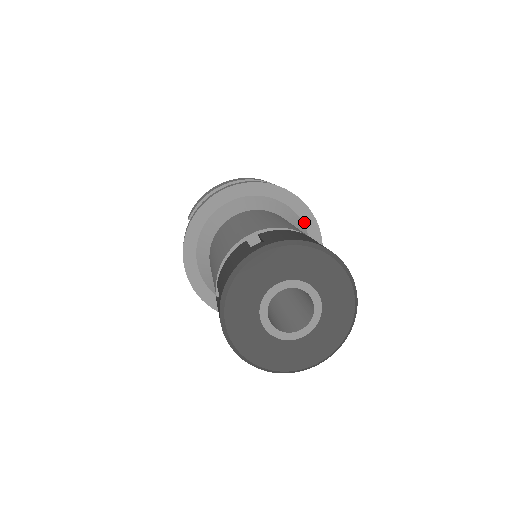
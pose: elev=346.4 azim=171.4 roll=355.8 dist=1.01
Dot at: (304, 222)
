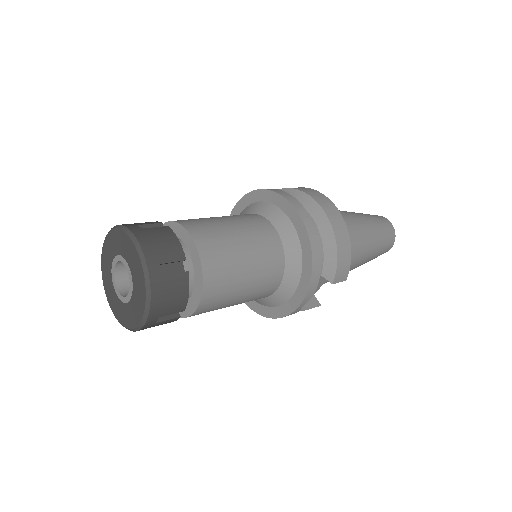
Dot at: (303, 271)
